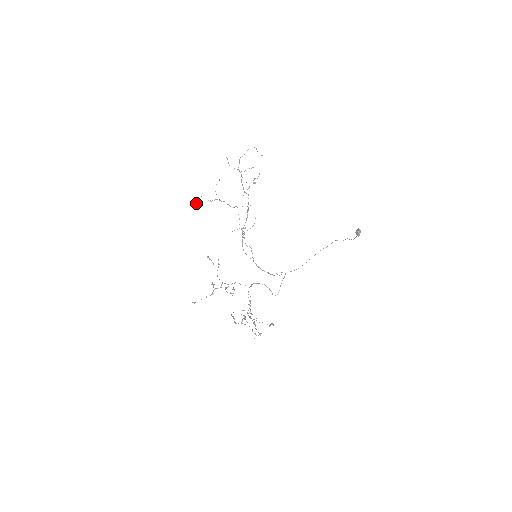
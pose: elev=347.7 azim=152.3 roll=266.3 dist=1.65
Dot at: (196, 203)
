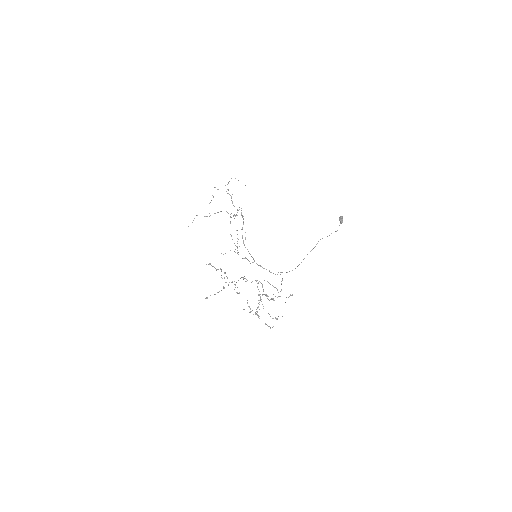
Dot at: occluded
